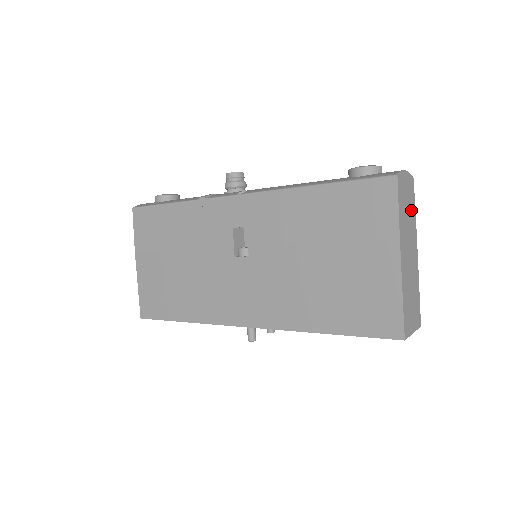
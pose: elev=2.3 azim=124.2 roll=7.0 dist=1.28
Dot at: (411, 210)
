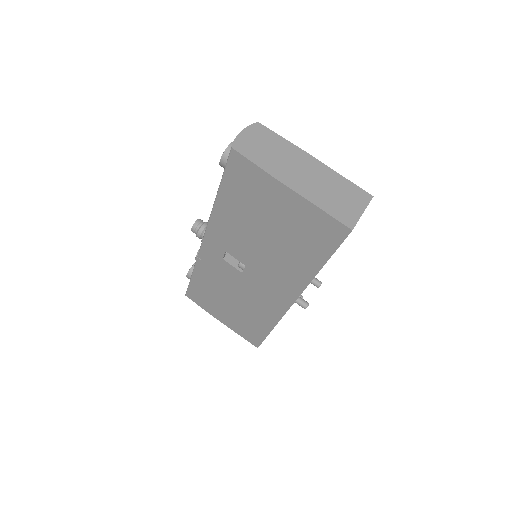
Dot at: (276, 144)
